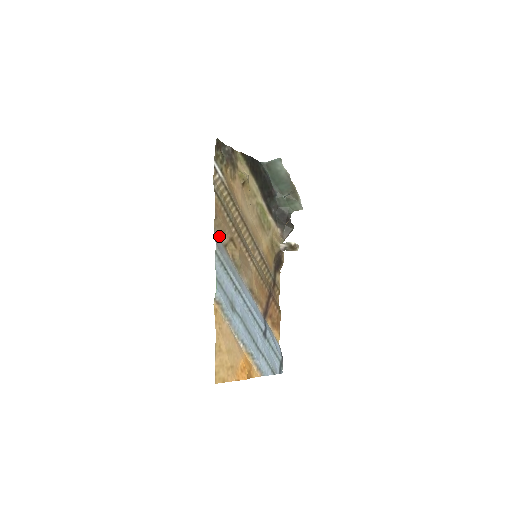
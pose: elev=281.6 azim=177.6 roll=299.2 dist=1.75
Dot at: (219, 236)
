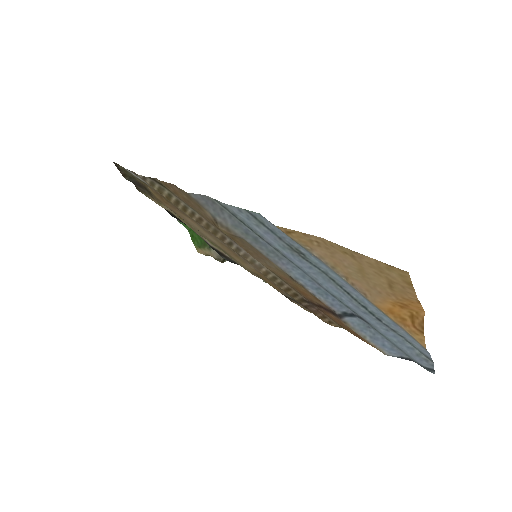
Dot at: (199, 205)
